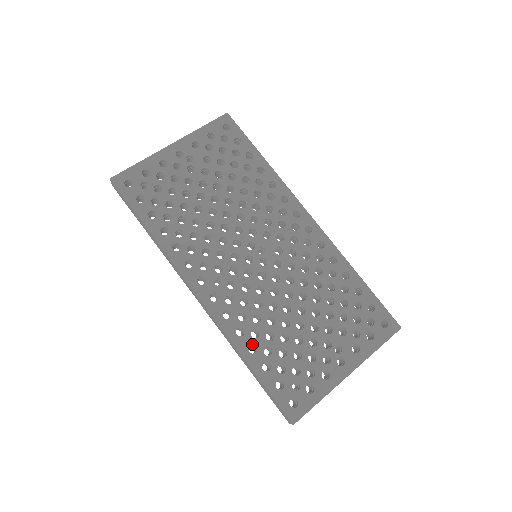
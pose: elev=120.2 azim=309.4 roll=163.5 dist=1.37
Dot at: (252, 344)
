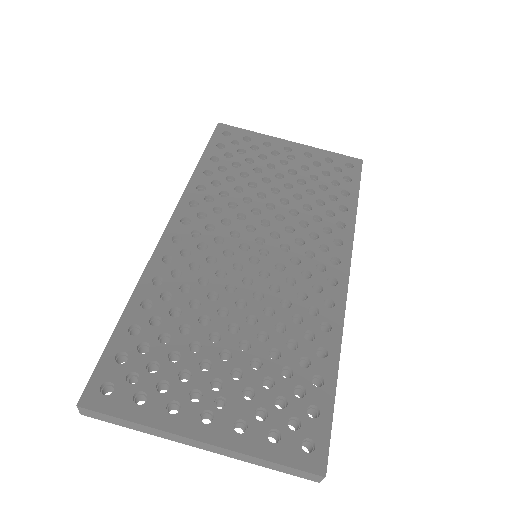
Dot at: (152, 300)
